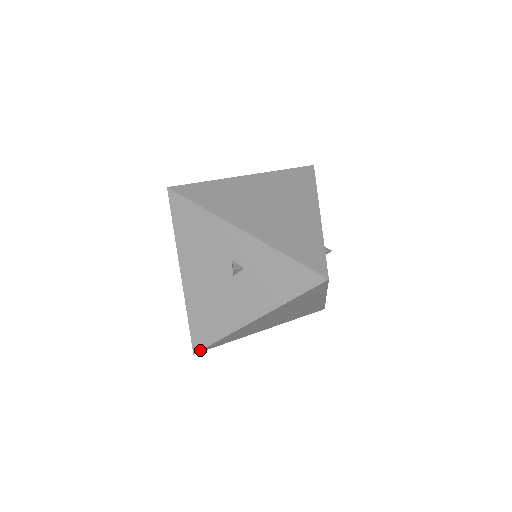
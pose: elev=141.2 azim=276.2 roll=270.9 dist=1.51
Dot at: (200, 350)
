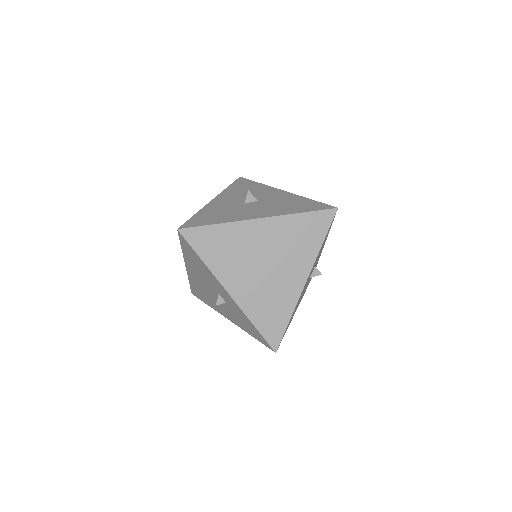
Dot at: (196, 296)
